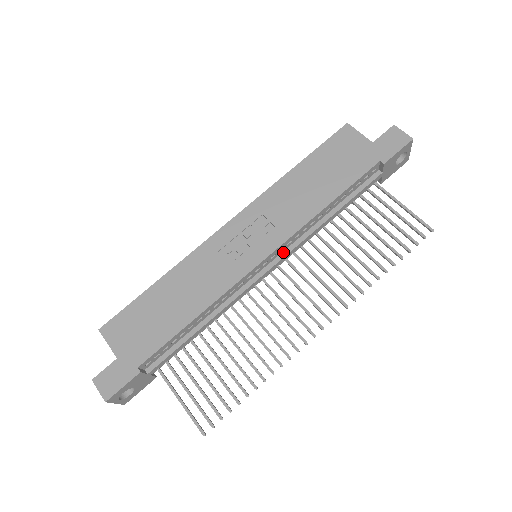
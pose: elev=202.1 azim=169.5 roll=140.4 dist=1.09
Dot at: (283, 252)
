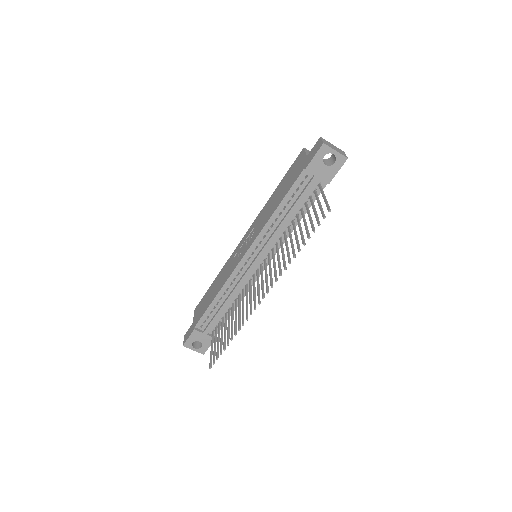
Dot at: (261, 250)
